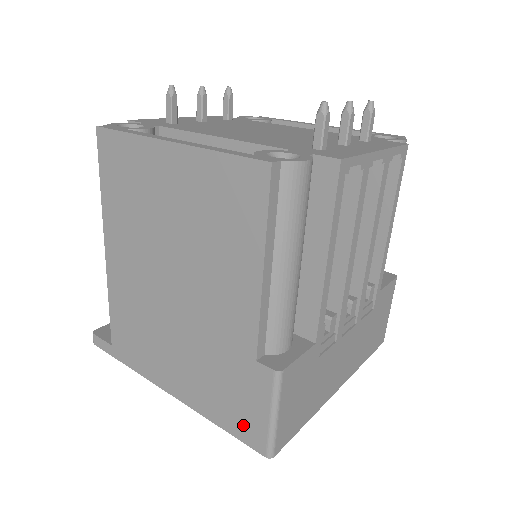
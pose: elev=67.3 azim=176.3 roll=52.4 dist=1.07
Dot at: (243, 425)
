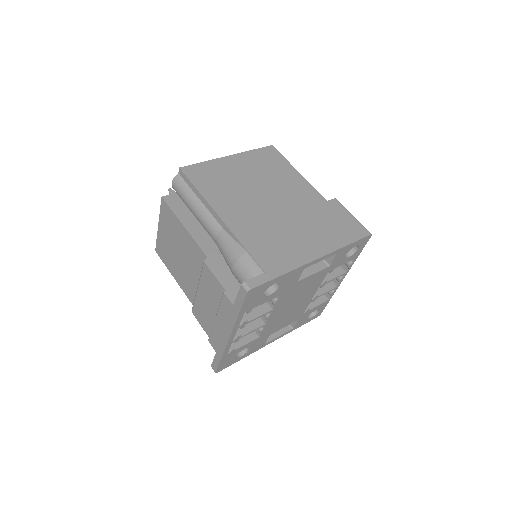
Dot at: (352, 231)
